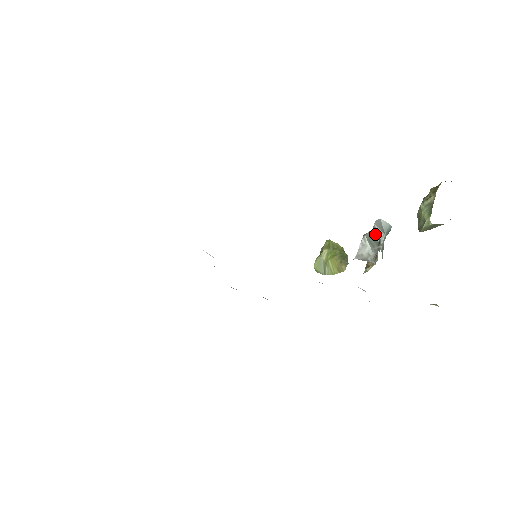
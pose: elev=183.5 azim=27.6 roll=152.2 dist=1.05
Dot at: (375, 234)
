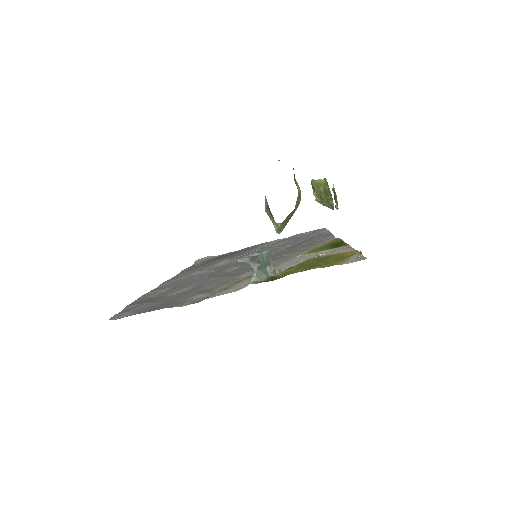
Dot at: occluded
